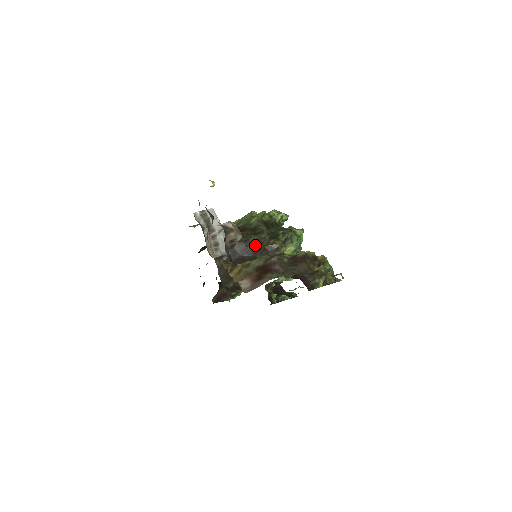
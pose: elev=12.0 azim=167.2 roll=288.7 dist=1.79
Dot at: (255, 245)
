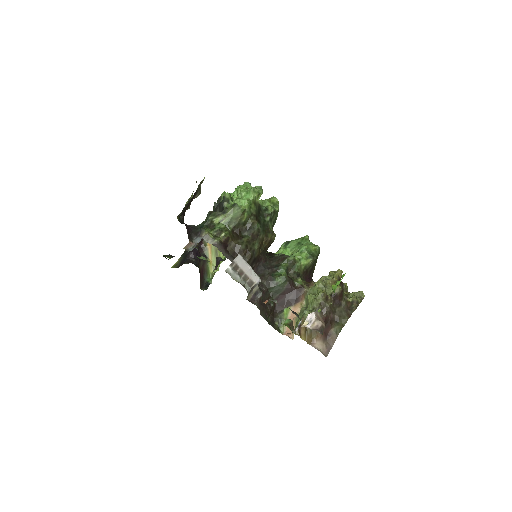
Dot at: (259, 252)
